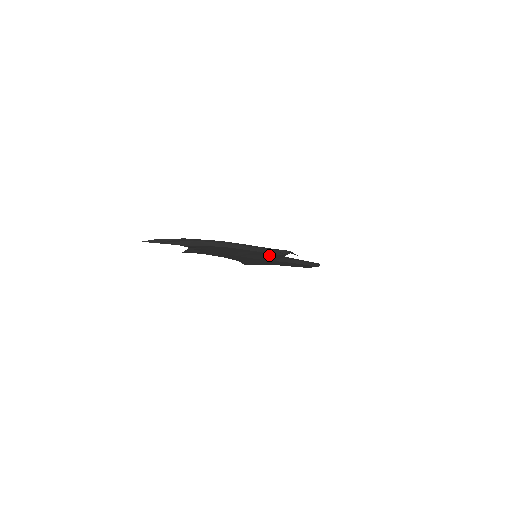
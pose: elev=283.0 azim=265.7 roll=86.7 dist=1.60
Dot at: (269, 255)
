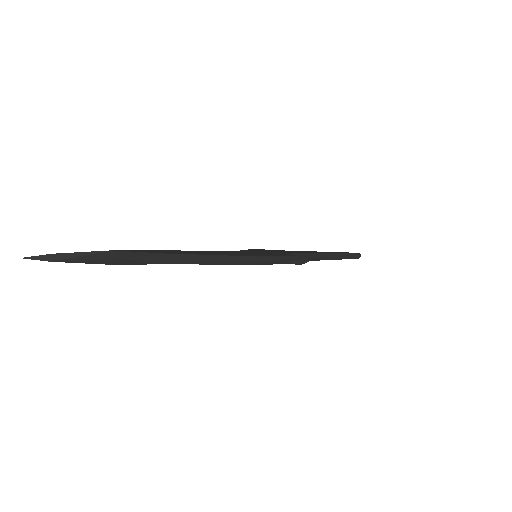
Dot at: occluded
